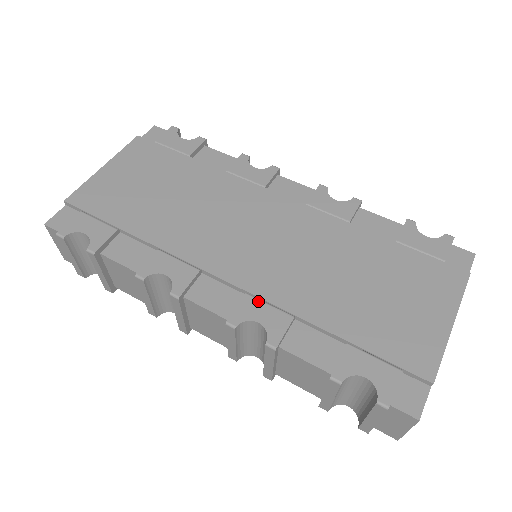
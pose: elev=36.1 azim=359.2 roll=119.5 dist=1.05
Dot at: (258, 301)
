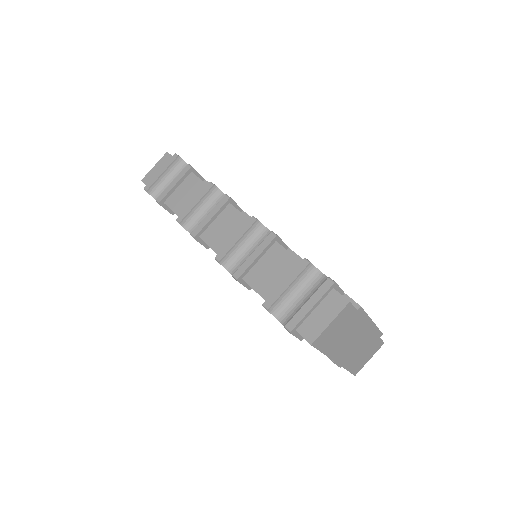
Dot at: occluded
